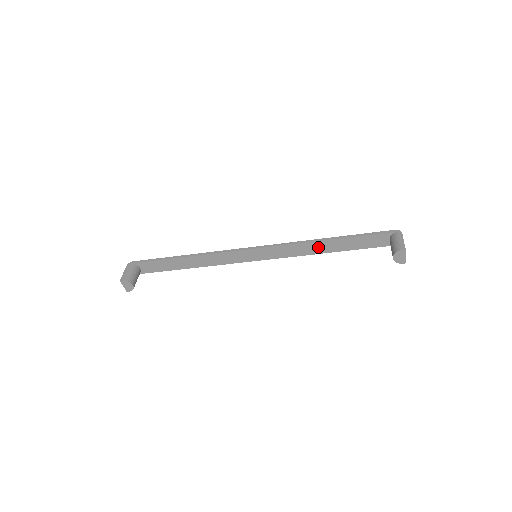
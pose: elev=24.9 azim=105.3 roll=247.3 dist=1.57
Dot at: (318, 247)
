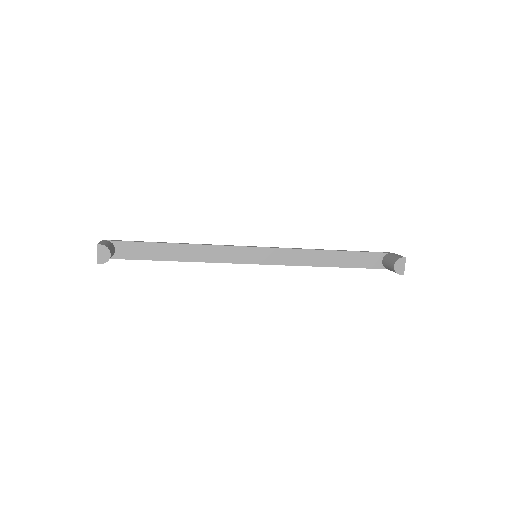
Dot at: (318, 258)
